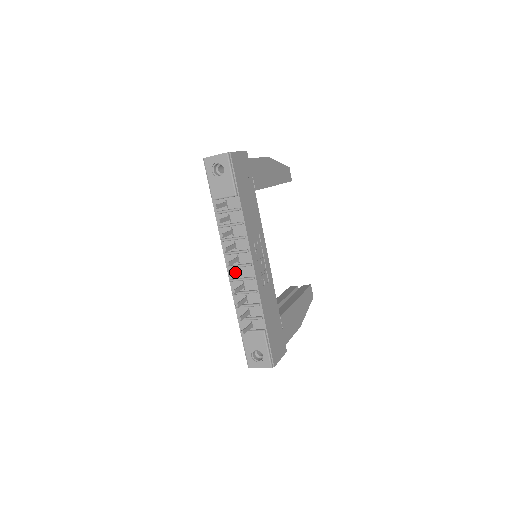
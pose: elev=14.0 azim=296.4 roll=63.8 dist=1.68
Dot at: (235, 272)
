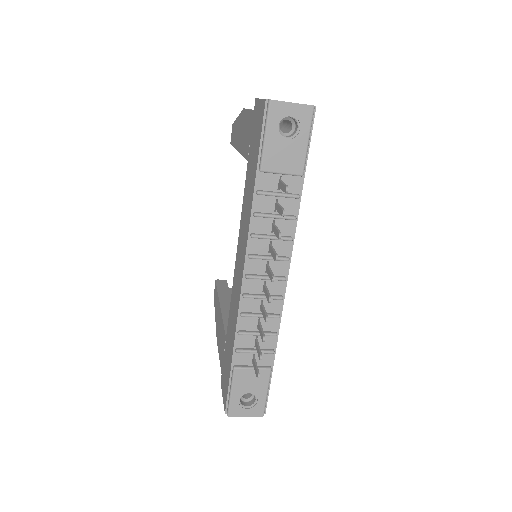
Dot at: (255, 285)
